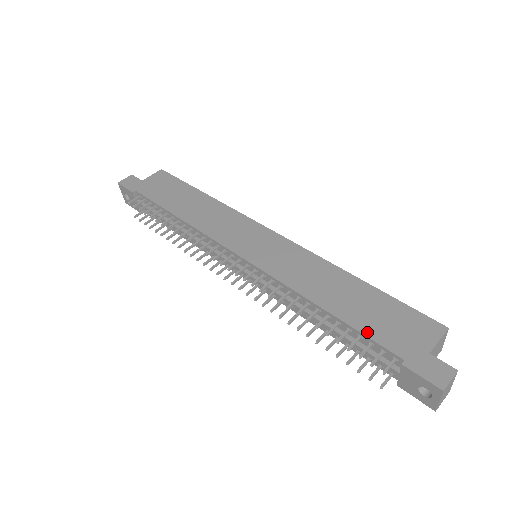
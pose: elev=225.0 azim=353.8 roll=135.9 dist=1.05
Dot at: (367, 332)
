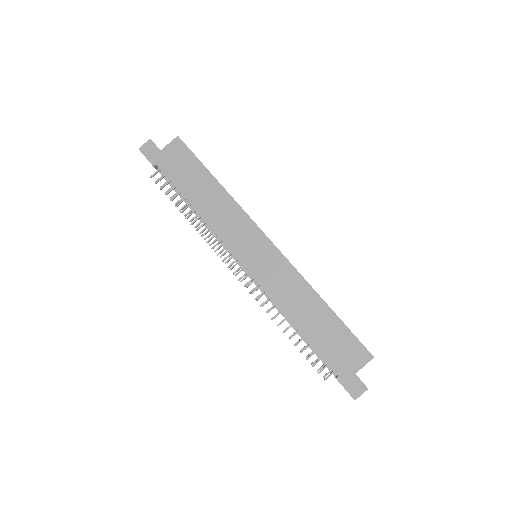
Dot at: (321, 351)
